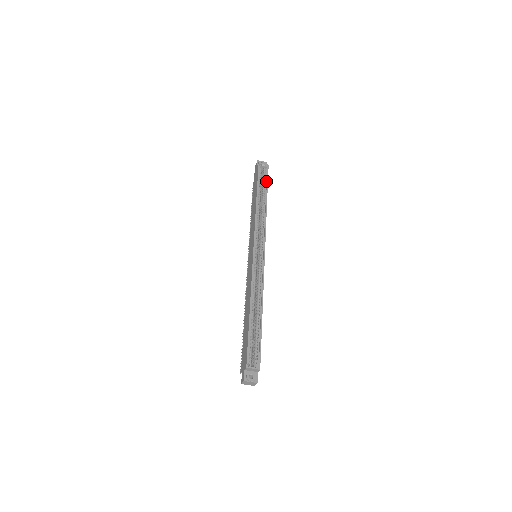
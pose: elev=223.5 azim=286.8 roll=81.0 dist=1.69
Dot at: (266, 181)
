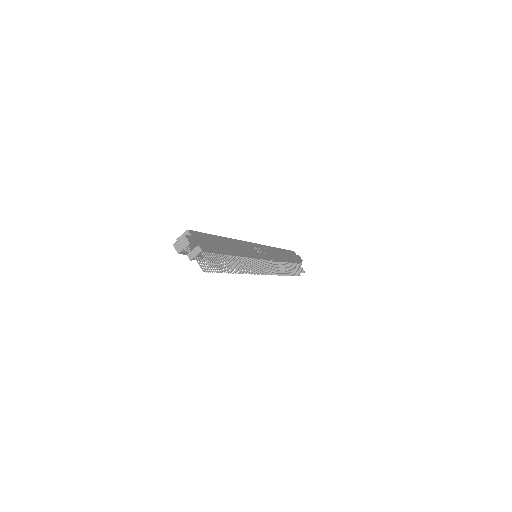
Dot at: occluded
